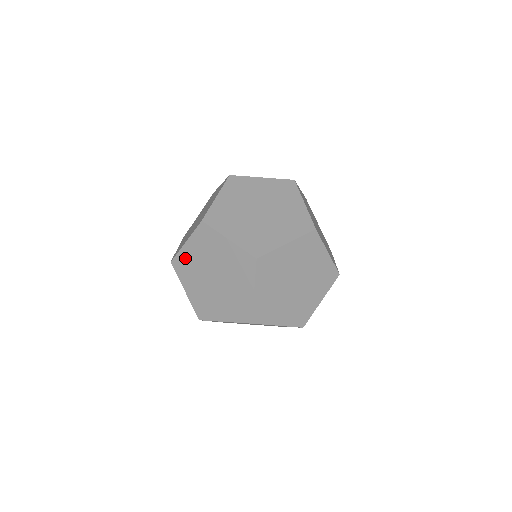
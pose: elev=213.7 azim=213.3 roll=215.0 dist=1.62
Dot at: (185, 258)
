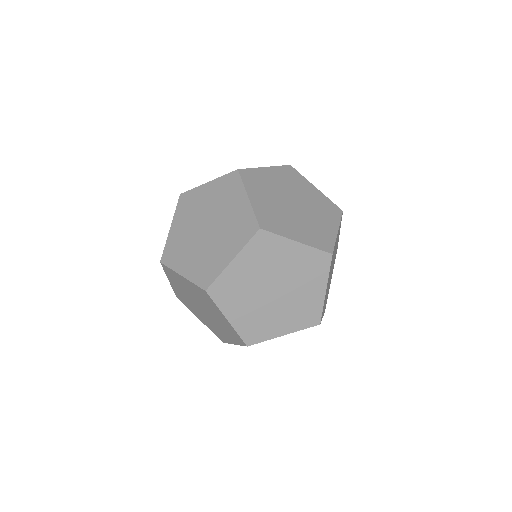
Dot at: occluded
